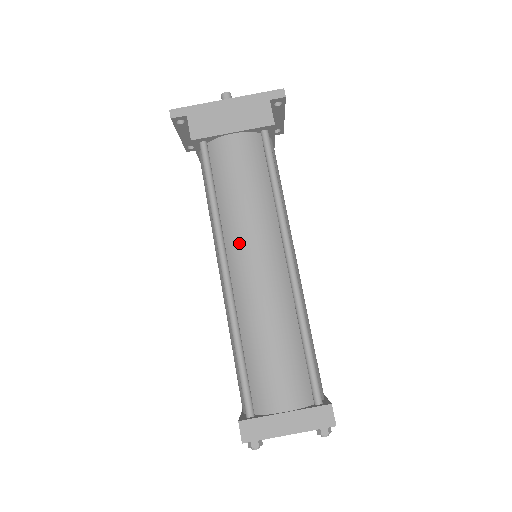
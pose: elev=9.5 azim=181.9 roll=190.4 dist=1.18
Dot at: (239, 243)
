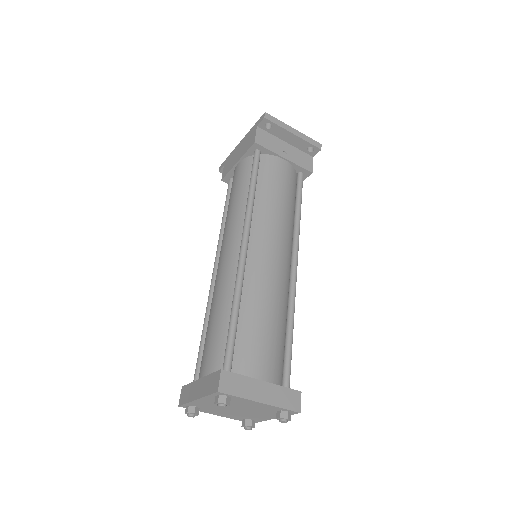
Dot at: (222, 242)
